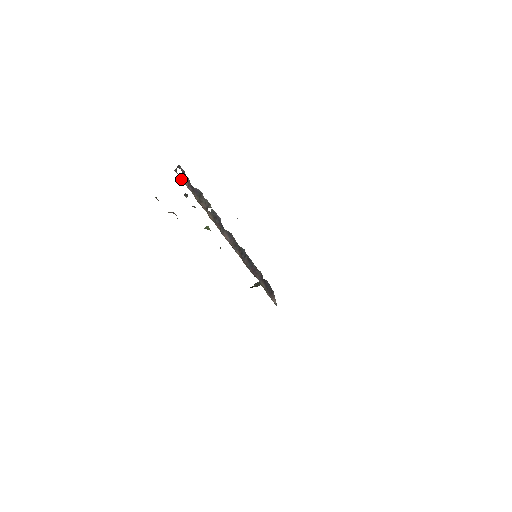
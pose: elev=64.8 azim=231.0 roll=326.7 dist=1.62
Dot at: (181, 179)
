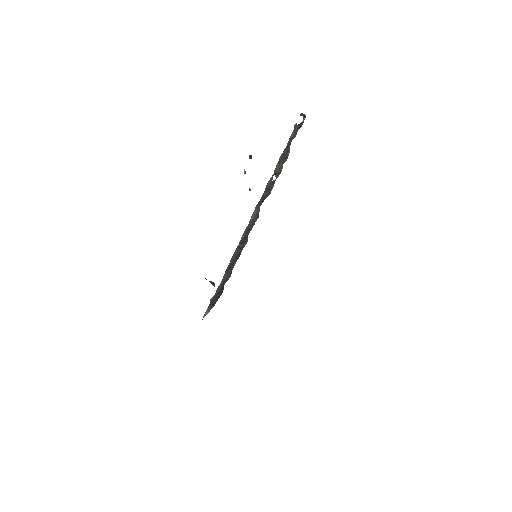
Dot at: (295, 125)
